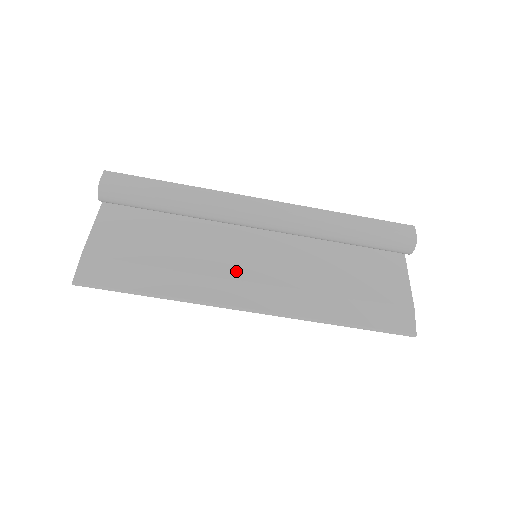
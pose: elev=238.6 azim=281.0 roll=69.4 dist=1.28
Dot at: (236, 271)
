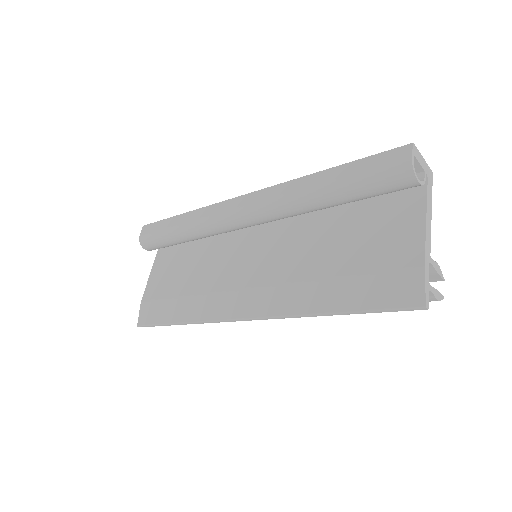
Dot at: (234, 281)
